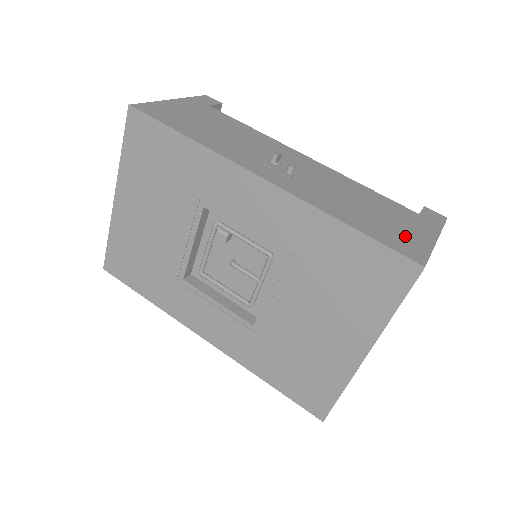
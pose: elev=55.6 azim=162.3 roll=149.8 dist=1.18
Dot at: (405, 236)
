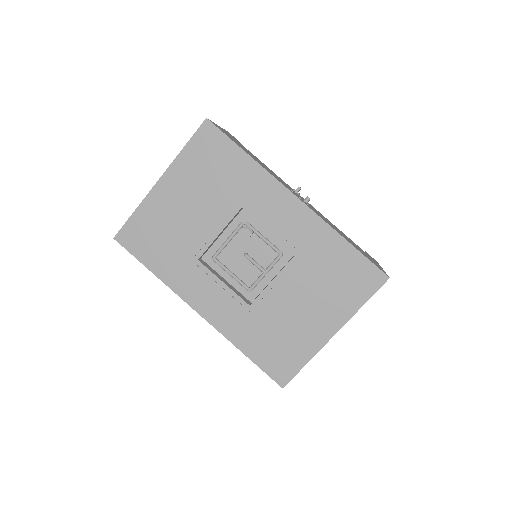
Dot at: occluded
